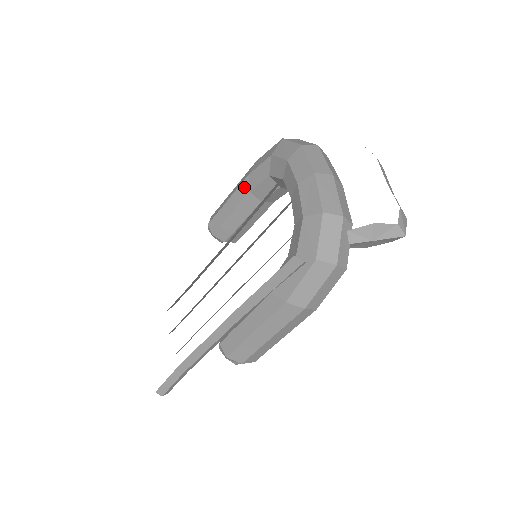
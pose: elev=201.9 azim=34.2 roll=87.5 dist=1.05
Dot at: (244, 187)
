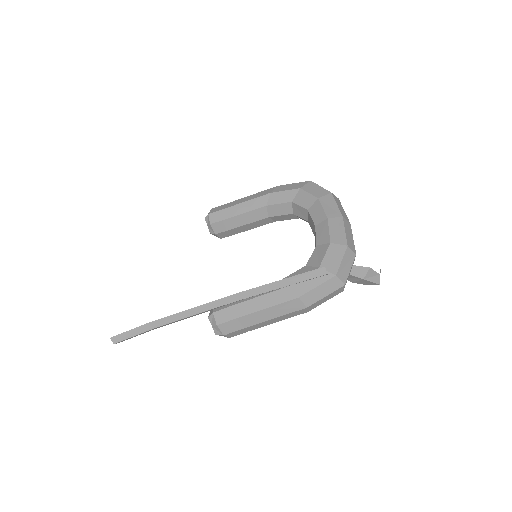
Dot at: (262, 200)
